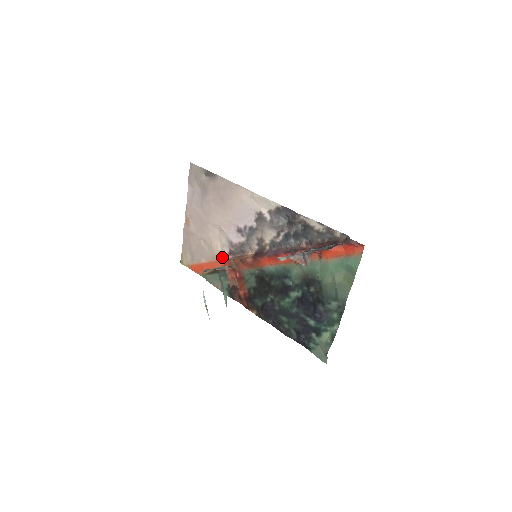
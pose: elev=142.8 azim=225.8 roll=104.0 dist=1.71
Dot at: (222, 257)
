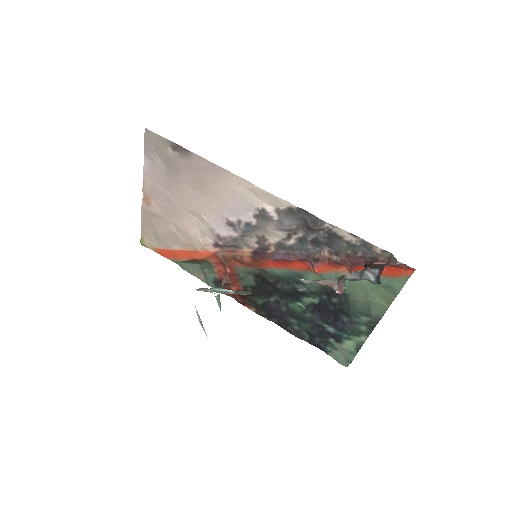
Dot at: (204, 248)
